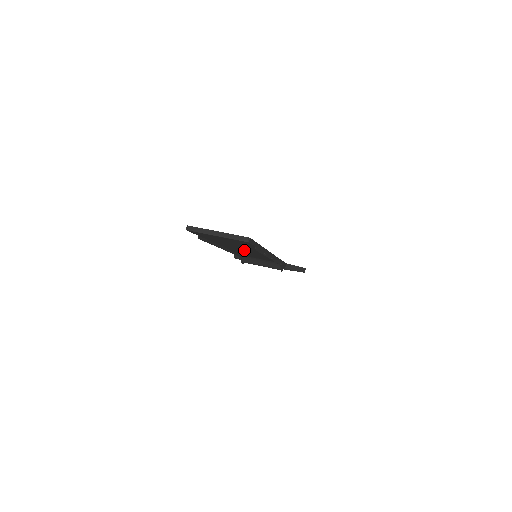
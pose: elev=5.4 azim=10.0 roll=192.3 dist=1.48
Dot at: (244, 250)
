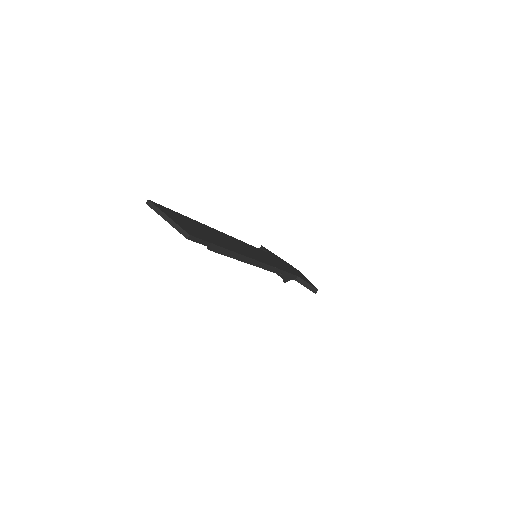
Dot at: occluded
